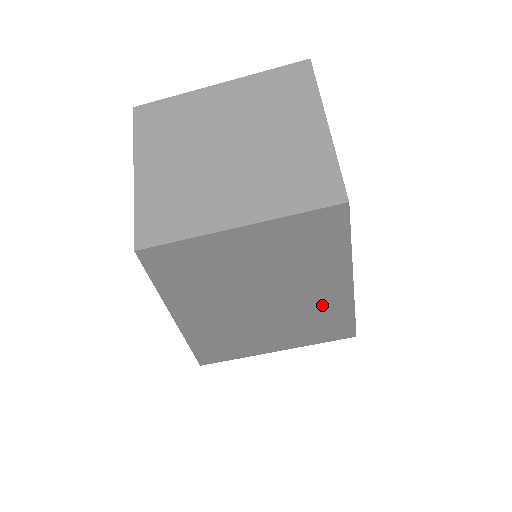
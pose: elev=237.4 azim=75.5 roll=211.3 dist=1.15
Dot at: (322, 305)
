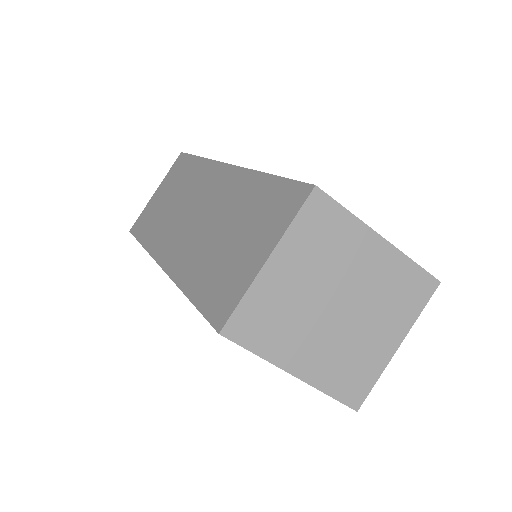
Dot at: occluded
